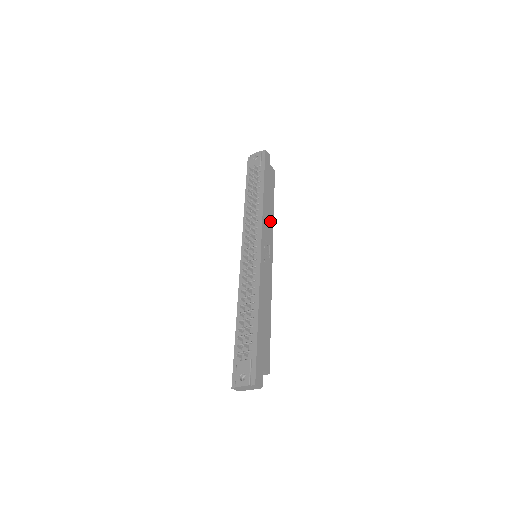
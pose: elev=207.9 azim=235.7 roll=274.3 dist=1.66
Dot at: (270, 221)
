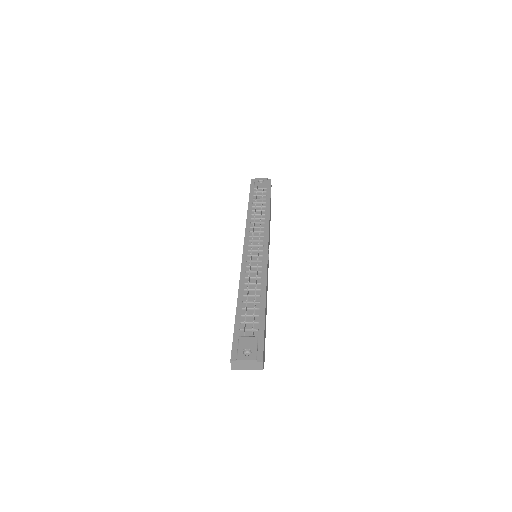
Dot at: (269, 234)
